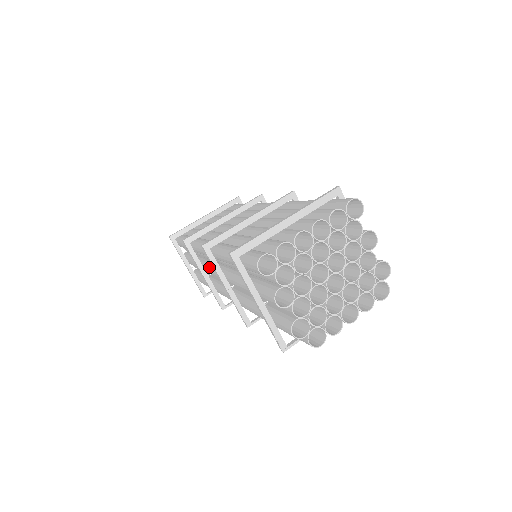
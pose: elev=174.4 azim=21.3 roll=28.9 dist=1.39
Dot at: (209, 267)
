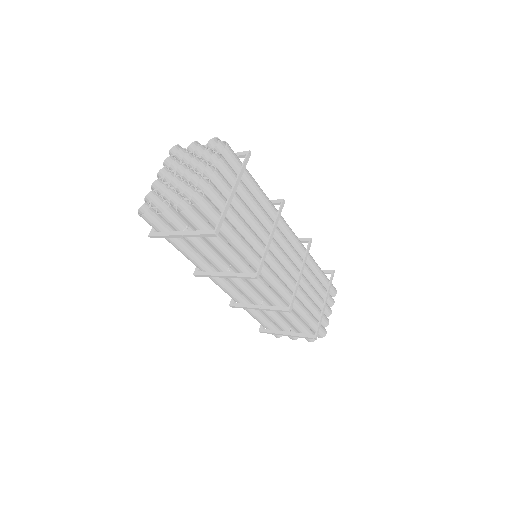
Dot at: occluded
